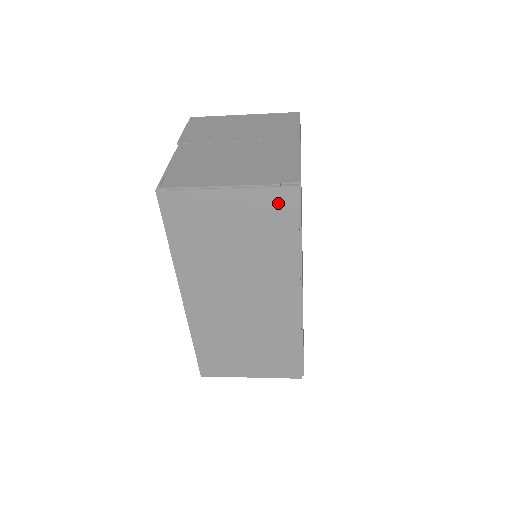
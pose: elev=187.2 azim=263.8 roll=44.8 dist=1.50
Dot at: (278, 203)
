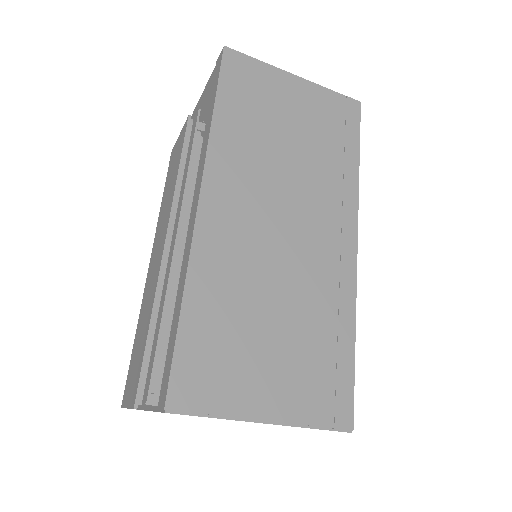
Dot at: (342, 111)
